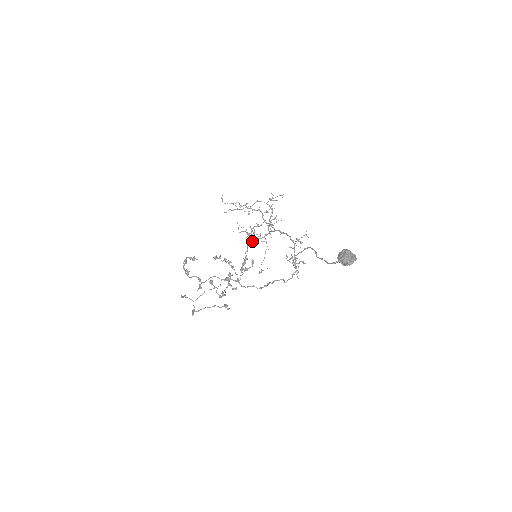
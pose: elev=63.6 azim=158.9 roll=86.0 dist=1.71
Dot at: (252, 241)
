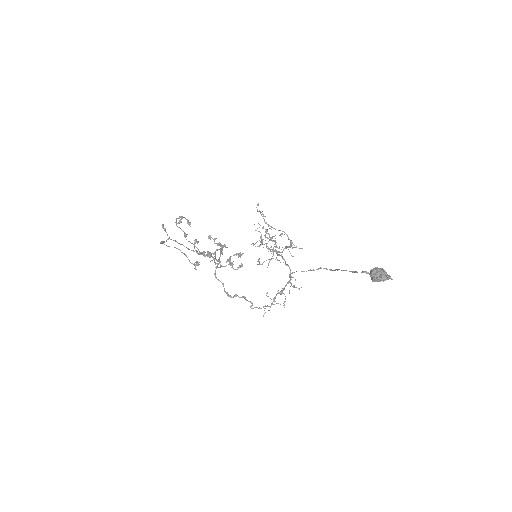
Dot at: occluded
